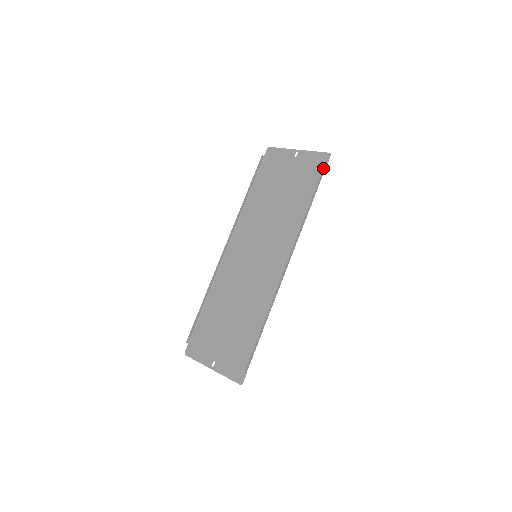
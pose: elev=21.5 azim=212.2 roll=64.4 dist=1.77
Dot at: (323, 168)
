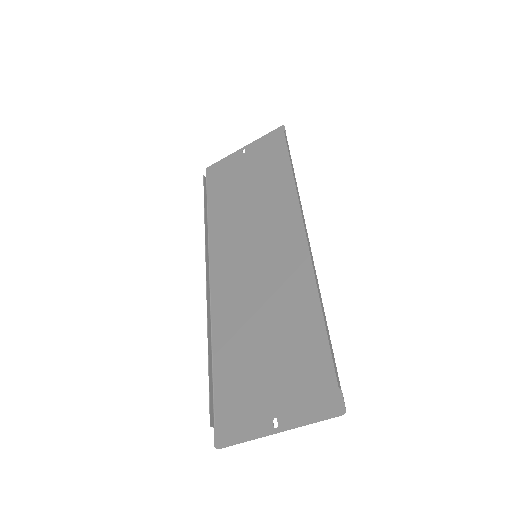
Dot at: (284, 135)
